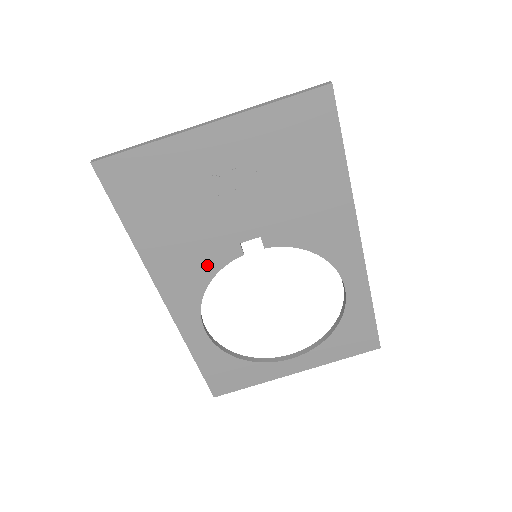
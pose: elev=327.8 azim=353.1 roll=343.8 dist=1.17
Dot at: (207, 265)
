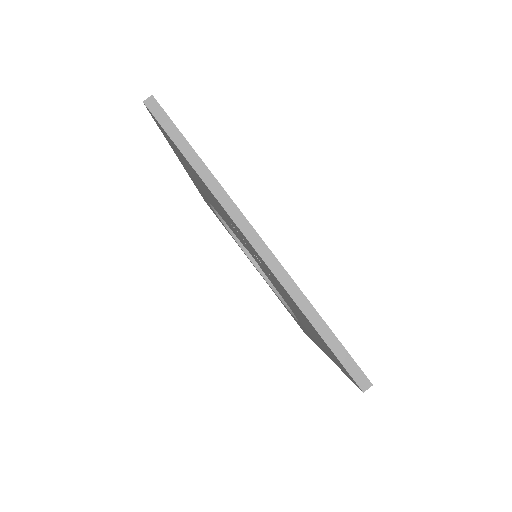
Dot at: occluded
